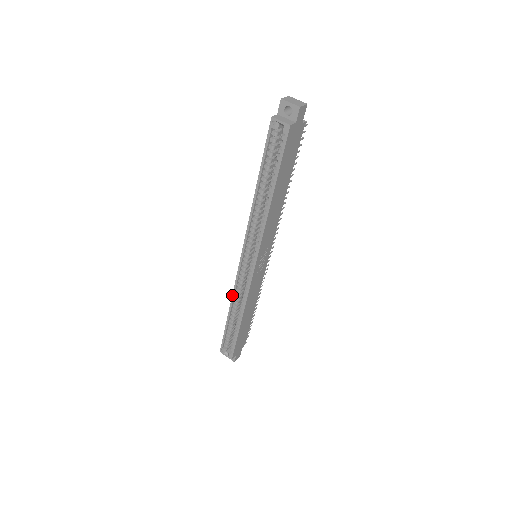
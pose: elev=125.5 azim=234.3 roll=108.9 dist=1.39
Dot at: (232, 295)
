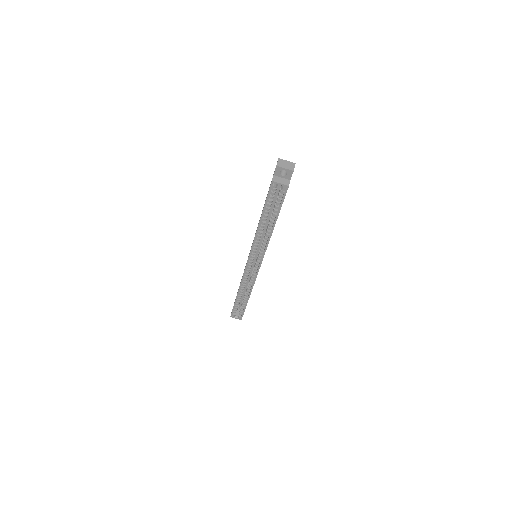
Dot at: (240, 284)
